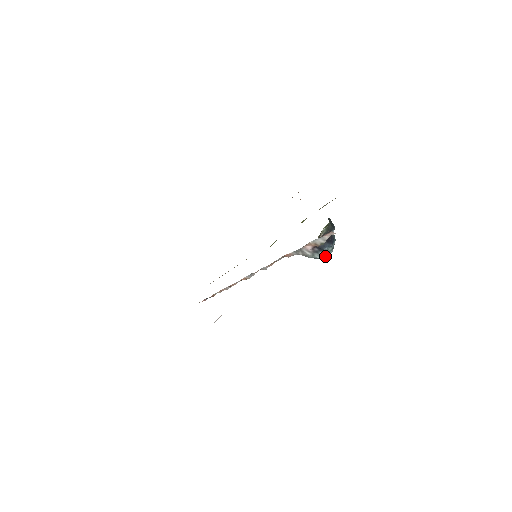
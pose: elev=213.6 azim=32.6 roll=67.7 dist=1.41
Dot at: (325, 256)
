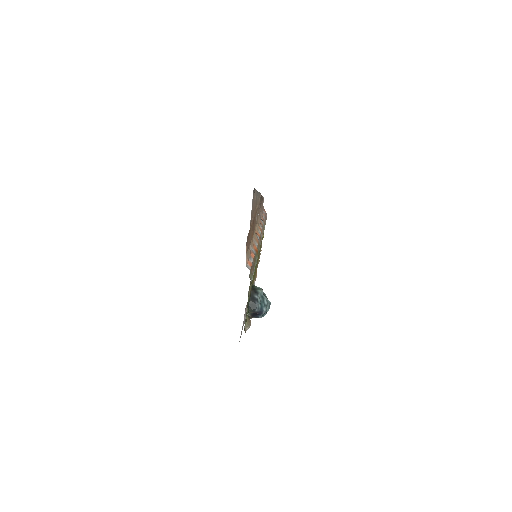
Dot at: (265, 314)
